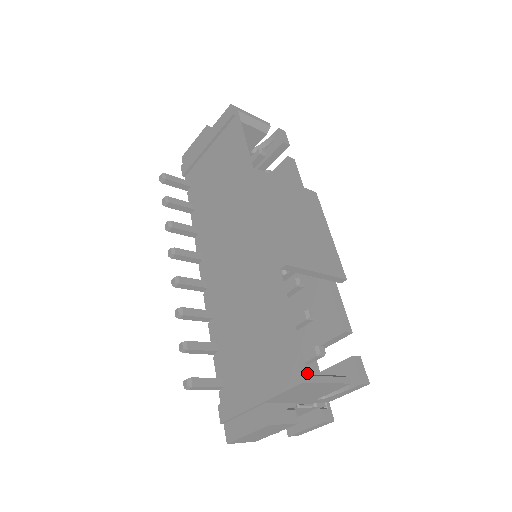
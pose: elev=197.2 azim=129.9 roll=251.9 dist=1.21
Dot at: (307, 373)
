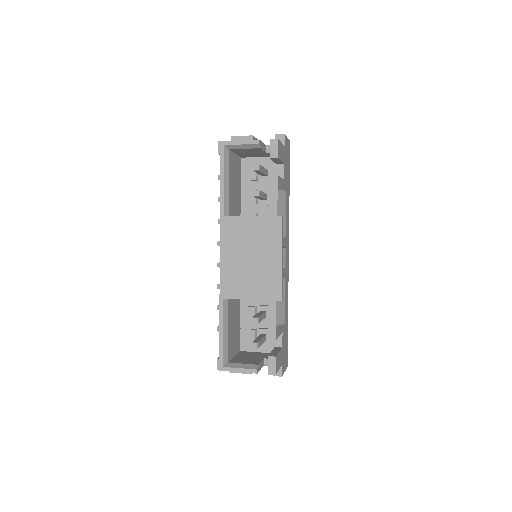
Dot at: (222, 365)
